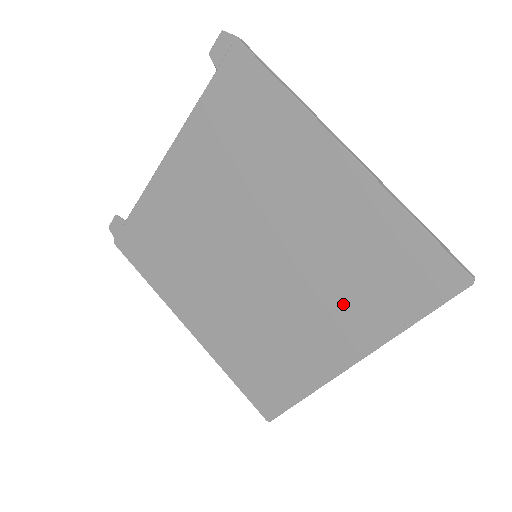
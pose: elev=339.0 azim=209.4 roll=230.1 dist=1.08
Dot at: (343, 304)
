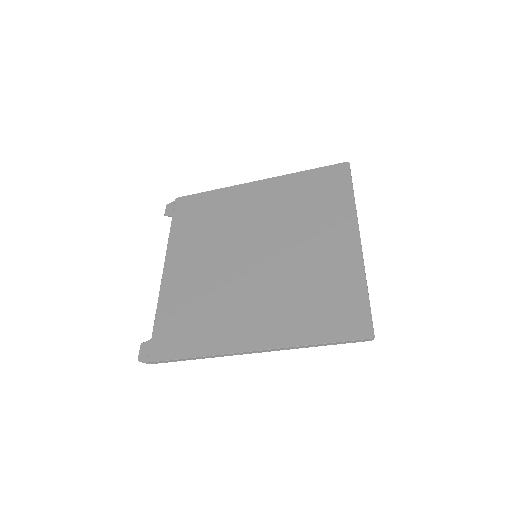
Dot at: (319, 221)
